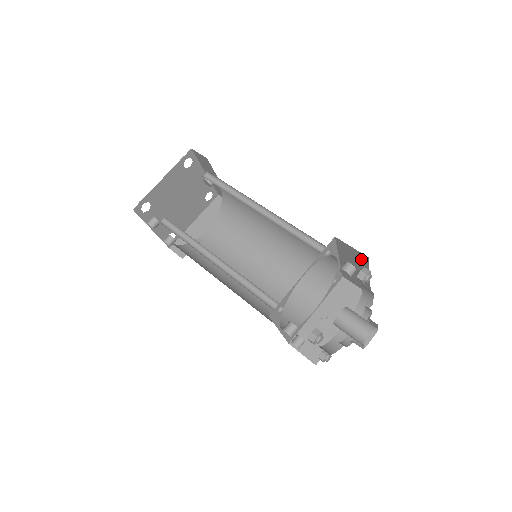
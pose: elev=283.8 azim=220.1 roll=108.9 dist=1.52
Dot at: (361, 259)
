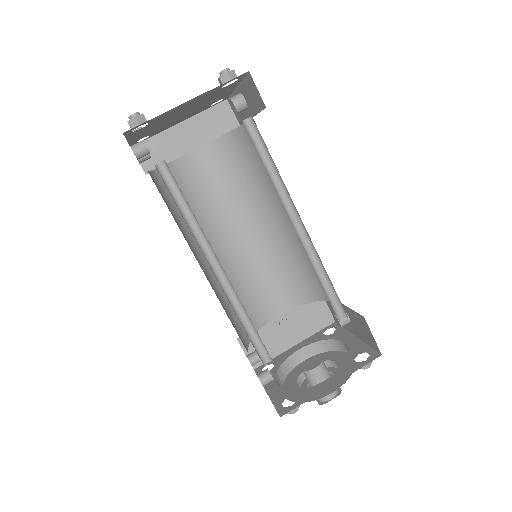
Dot at: (369, 340)
